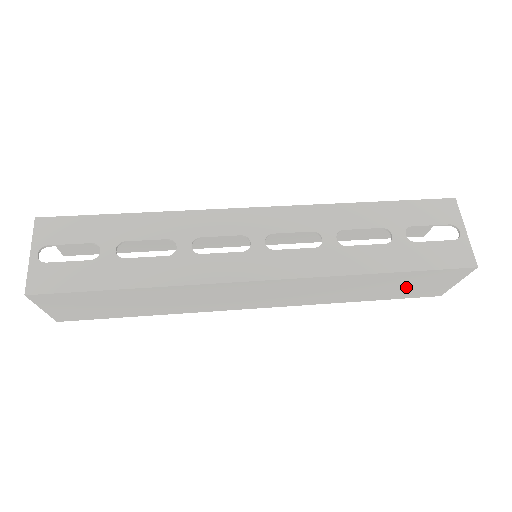
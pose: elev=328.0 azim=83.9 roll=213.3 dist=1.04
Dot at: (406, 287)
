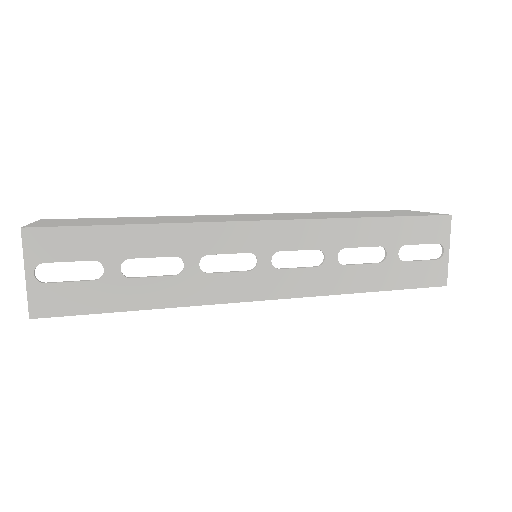
Dot at: occluded
